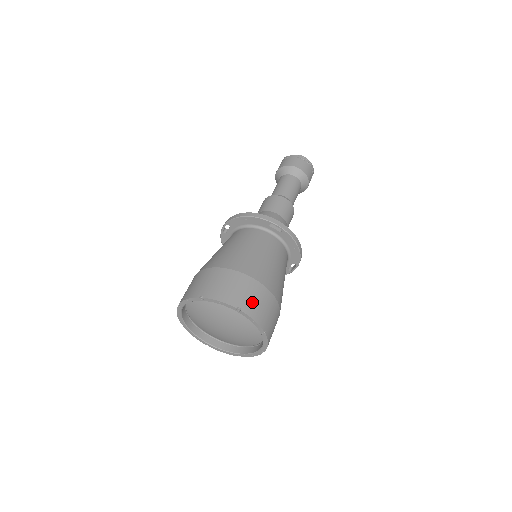
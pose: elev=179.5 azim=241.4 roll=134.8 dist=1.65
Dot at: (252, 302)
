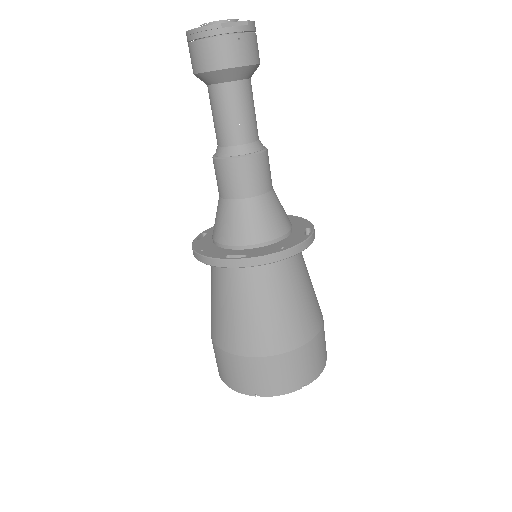
Dot at: occluded
